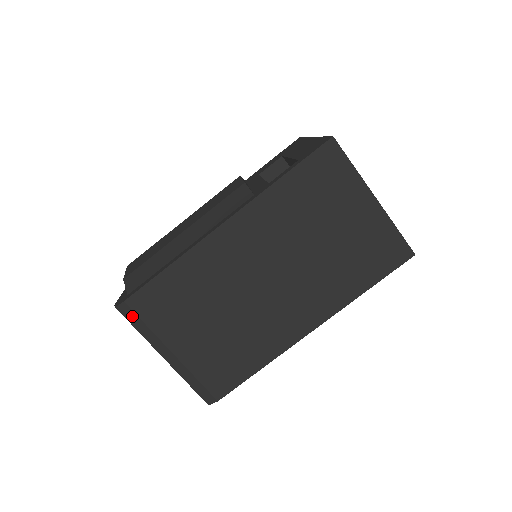
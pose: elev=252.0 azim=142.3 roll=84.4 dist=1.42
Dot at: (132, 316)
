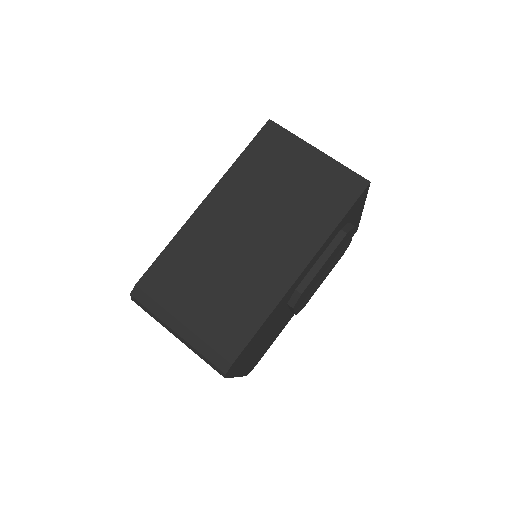
Dot at: (144, 297)
